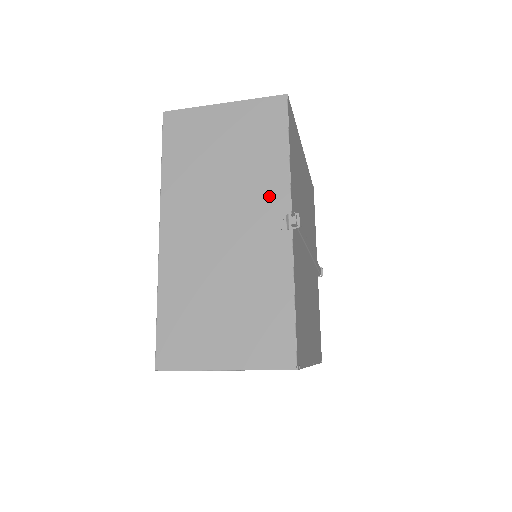
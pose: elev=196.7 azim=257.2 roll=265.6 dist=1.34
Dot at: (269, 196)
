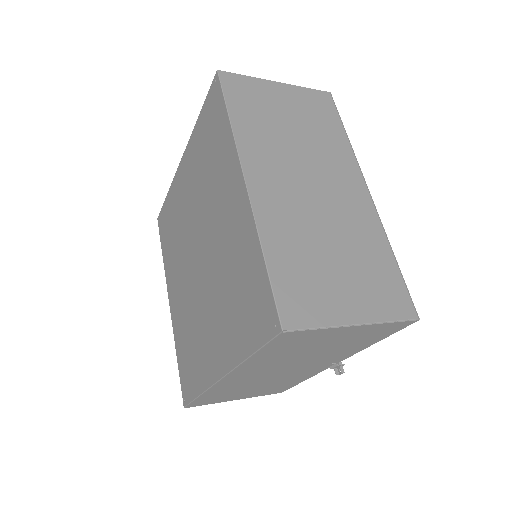
Dot at: (333, 359)
